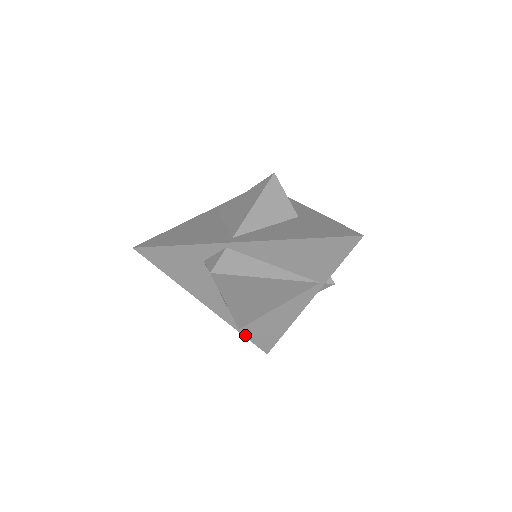
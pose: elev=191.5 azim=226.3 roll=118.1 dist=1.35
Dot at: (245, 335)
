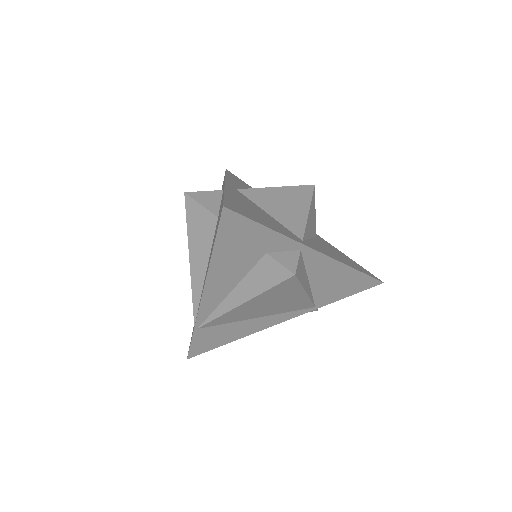
Dot at: (194, 336)
